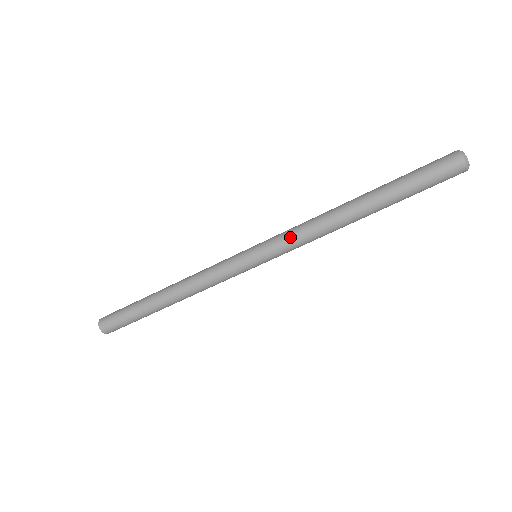
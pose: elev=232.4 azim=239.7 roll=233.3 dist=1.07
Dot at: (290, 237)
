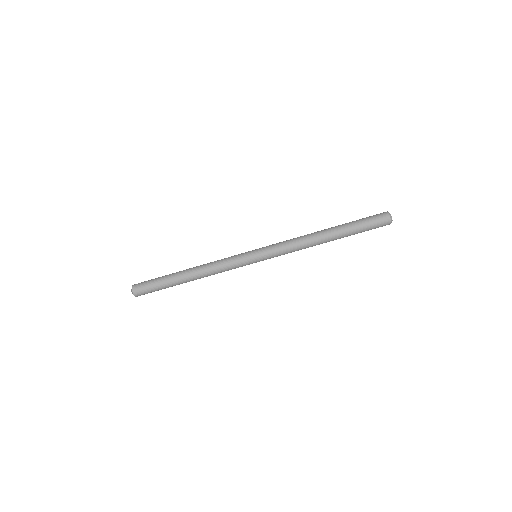
Dot at: (281, 243)
